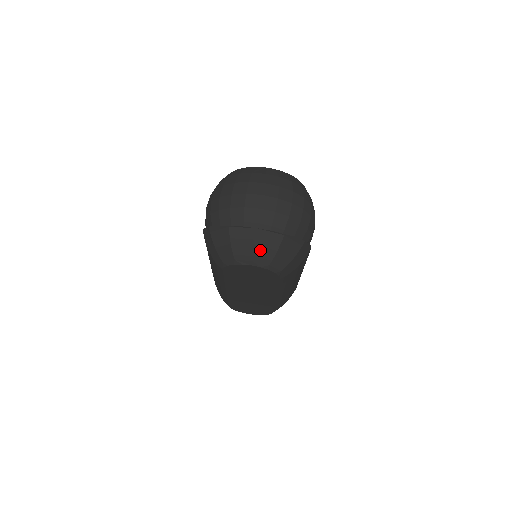
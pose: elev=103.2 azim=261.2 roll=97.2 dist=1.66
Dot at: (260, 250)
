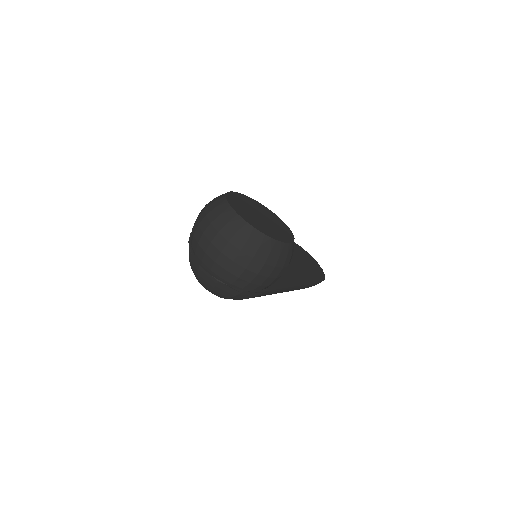
Dot at: (202, 280)
